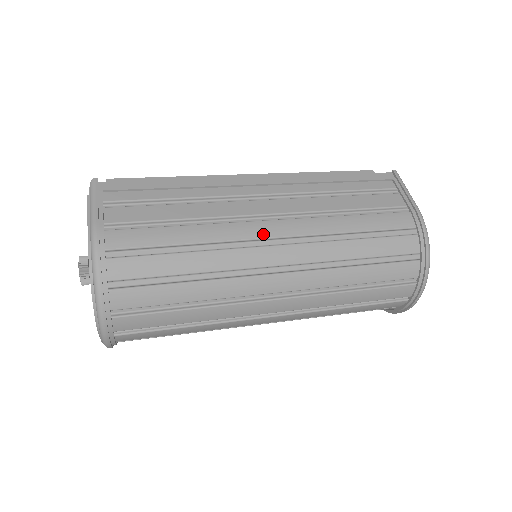
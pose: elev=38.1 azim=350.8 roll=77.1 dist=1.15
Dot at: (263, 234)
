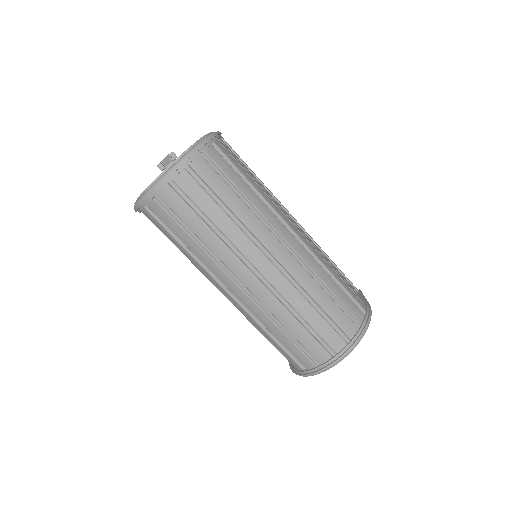
Dot at: (288, 223)
